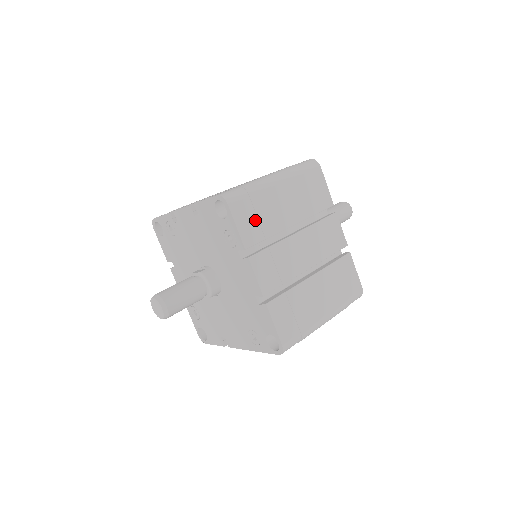
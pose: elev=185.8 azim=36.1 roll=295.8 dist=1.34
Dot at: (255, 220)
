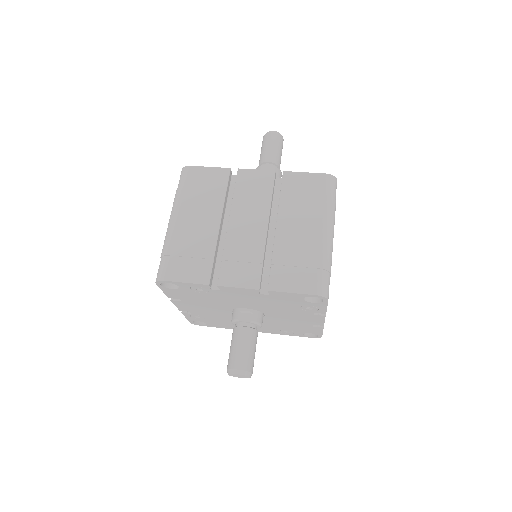
Dot at: occluded
